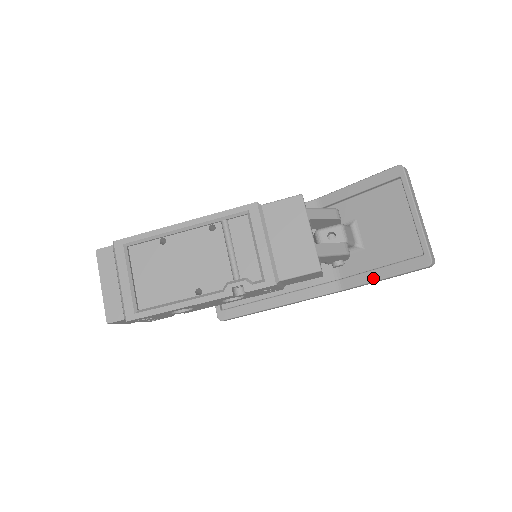
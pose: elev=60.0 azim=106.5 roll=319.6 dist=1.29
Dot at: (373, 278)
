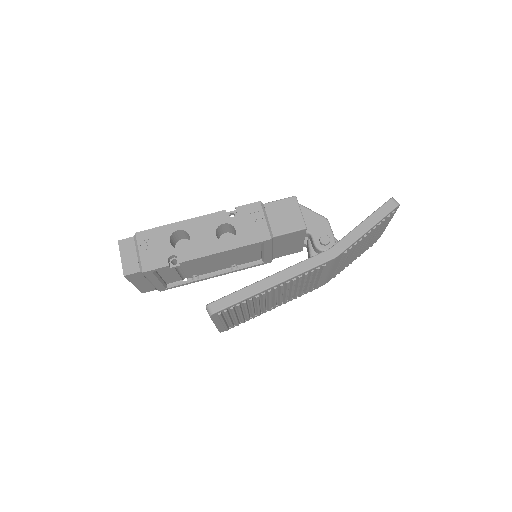
Dot at: (354, 229)
